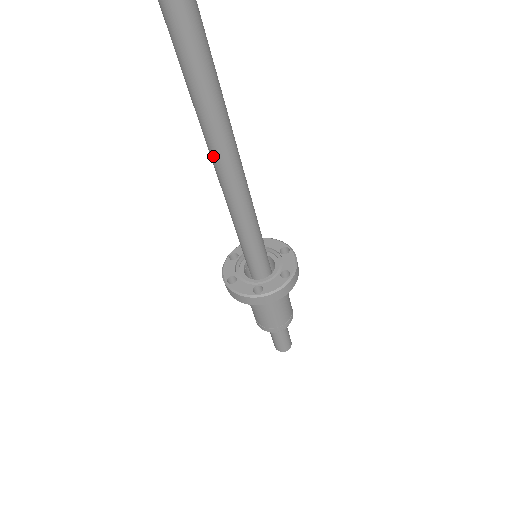
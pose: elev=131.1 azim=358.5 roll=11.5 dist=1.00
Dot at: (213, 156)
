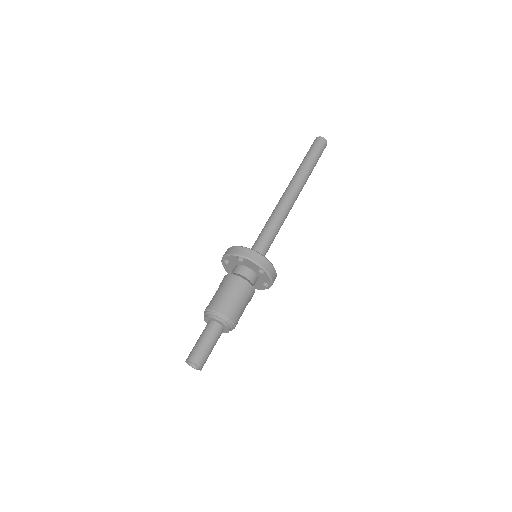
Dot at: (294, 188)
